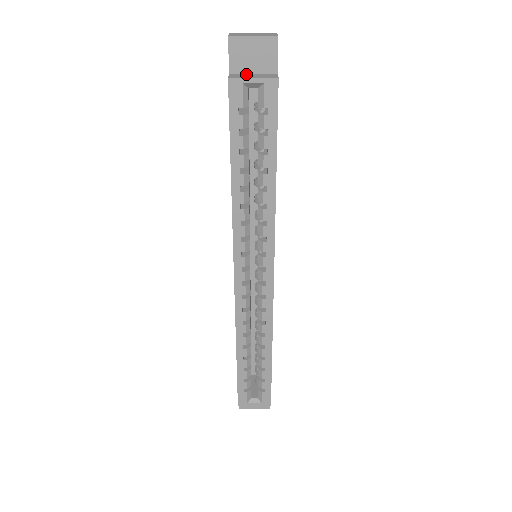
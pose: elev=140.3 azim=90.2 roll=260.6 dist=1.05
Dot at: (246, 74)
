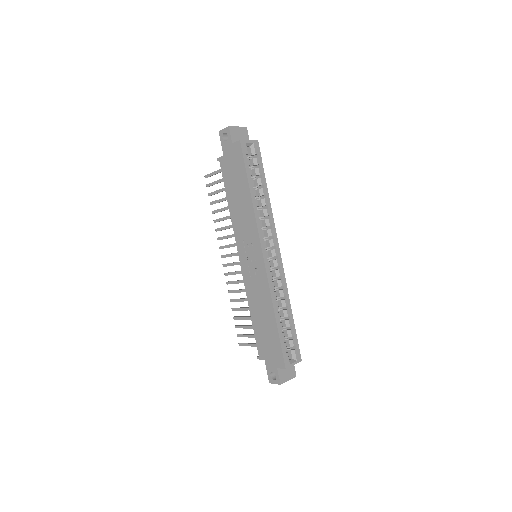
Dot at: occluded
